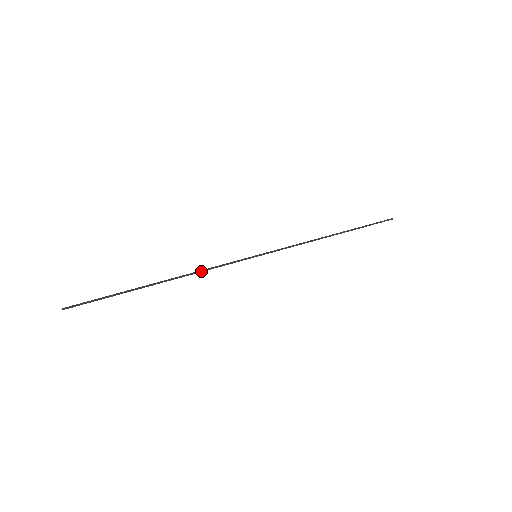
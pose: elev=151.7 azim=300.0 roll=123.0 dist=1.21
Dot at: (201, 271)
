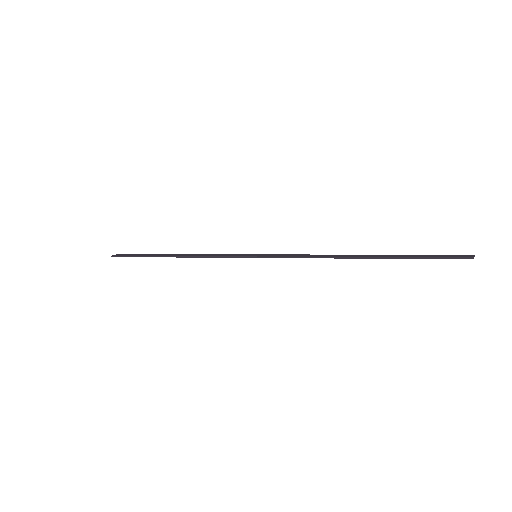
Dot at: (200, 257)
